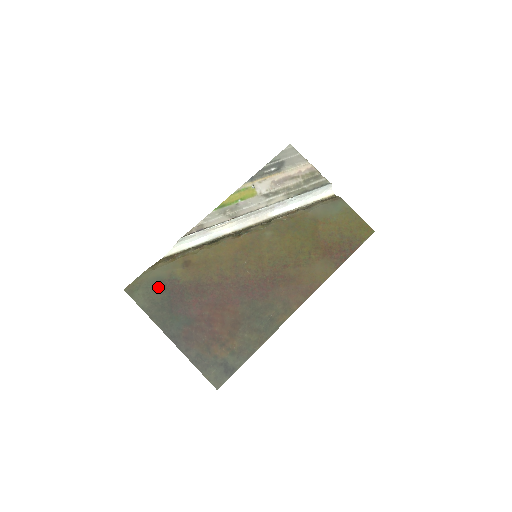
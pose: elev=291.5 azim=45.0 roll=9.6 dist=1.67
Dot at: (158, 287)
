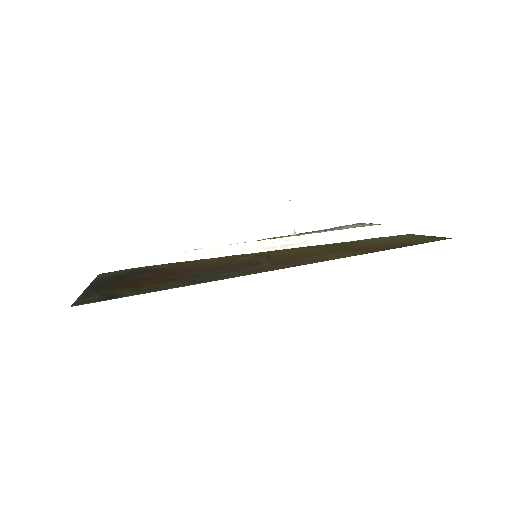
Dot at: (130, 271)
